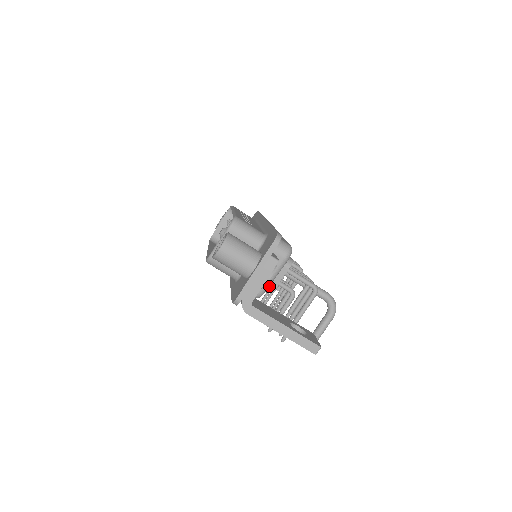
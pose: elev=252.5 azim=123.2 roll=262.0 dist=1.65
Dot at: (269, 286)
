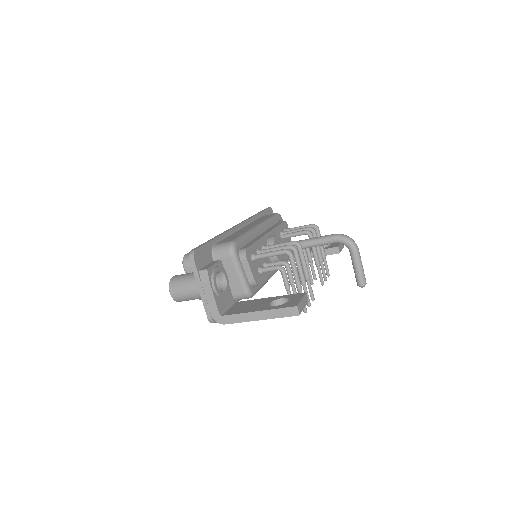
Dot at: (249, 282)
